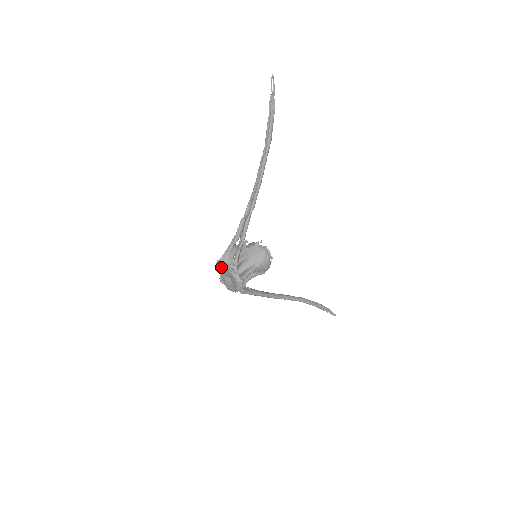
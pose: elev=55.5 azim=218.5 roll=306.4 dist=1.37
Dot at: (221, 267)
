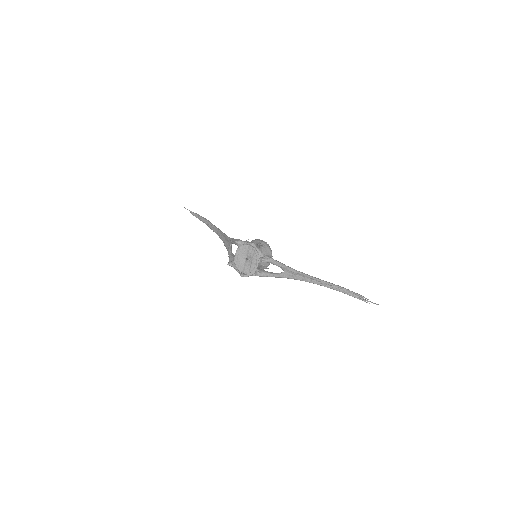
Dot at: (233, 261)
